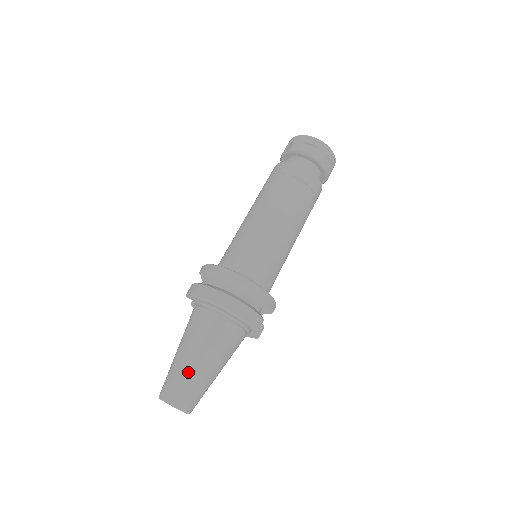
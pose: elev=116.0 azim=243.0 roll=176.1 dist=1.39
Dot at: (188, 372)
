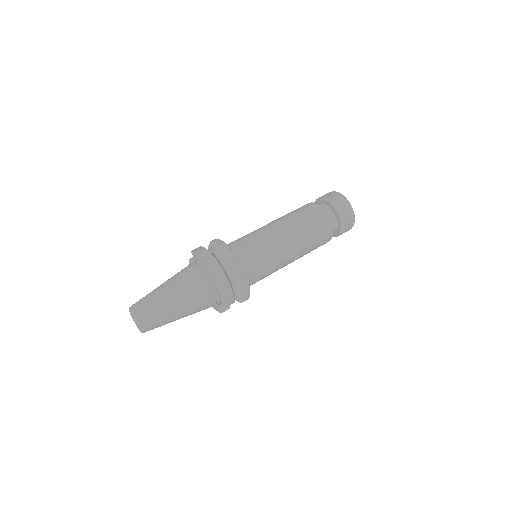
Dot at: (161, 304)
